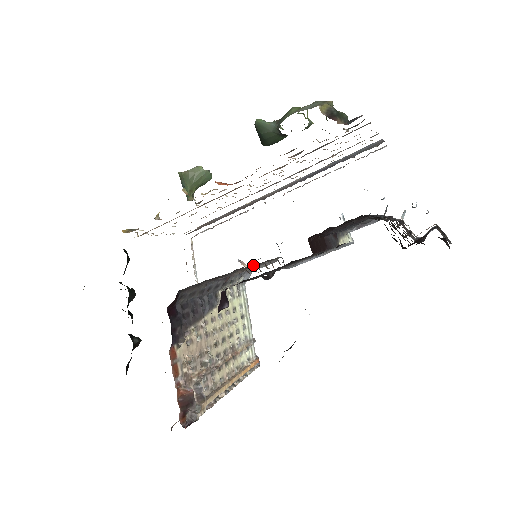
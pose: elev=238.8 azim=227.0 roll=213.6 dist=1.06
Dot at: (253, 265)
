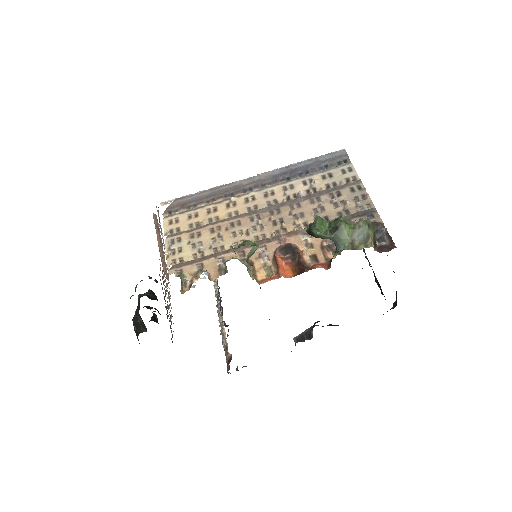
Dot at: occluded
